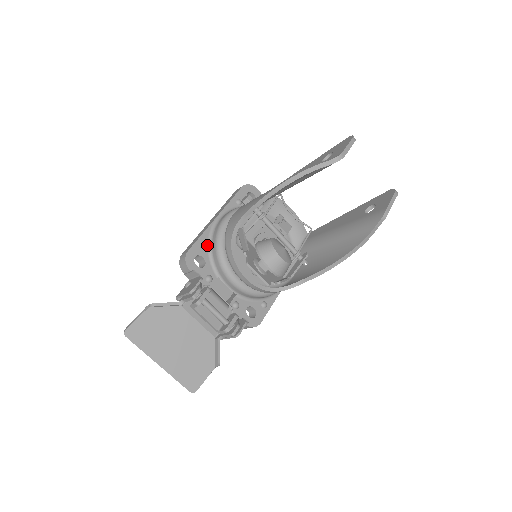
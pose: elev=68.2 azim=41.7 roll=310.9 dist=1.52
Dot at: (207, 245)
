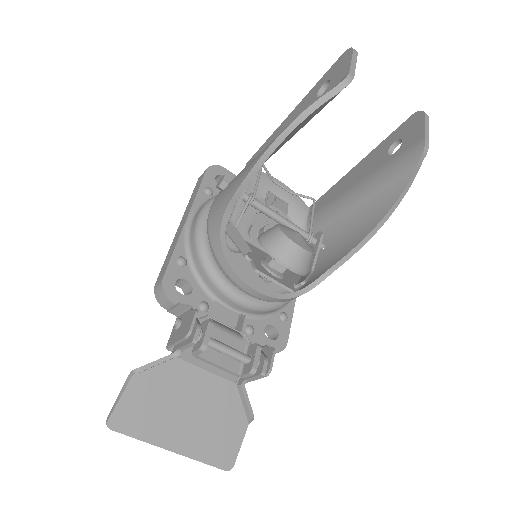
Dot at: (186, 261)
